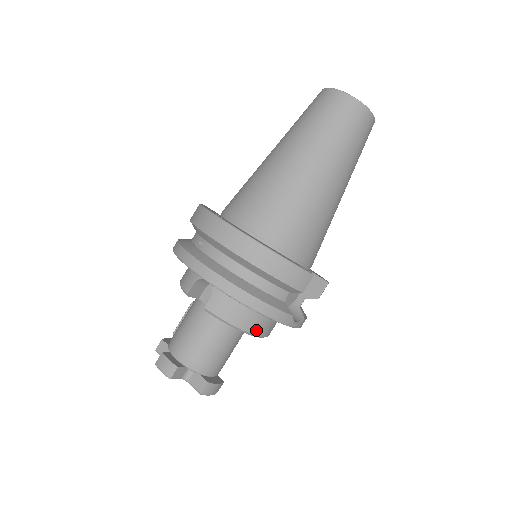
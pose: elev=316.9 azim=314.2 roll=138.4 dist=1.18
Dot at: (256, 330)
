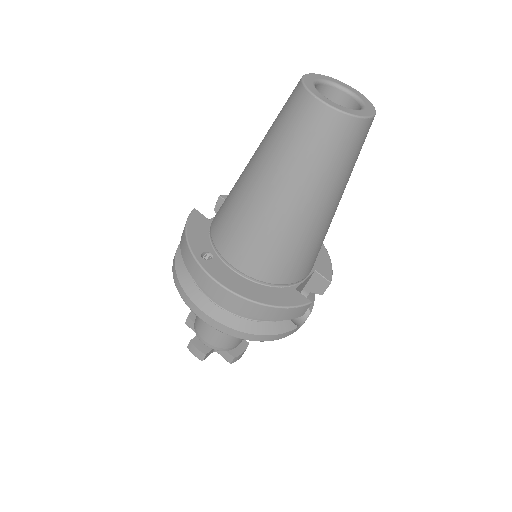
Dot at: occluded
